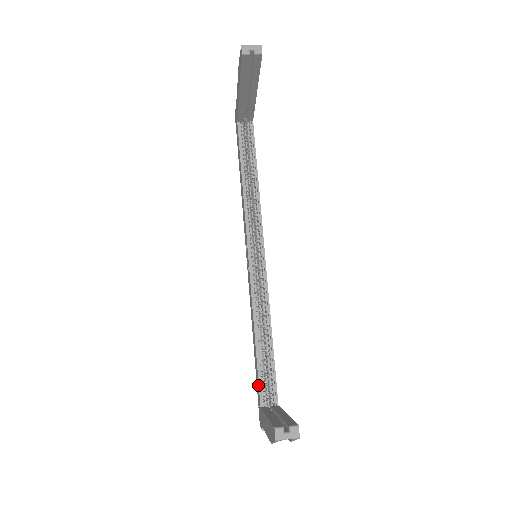
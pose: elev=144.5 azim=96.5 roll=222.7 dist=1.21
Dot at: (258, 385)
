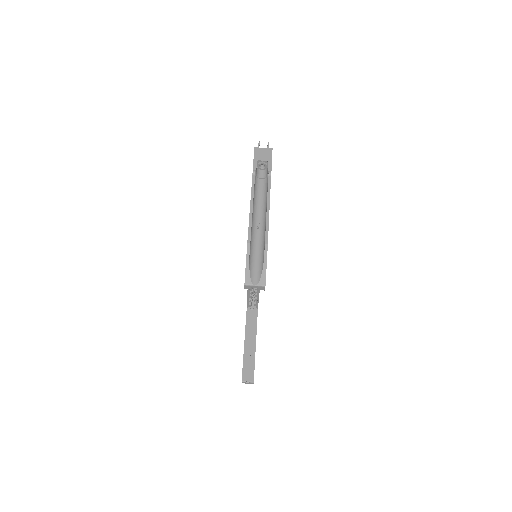
Dot at: (247, 301)
